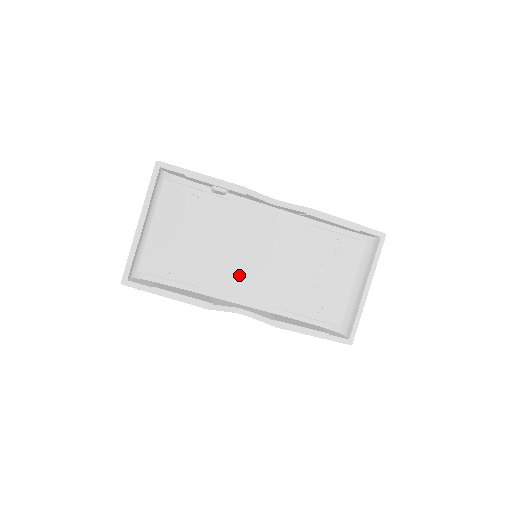
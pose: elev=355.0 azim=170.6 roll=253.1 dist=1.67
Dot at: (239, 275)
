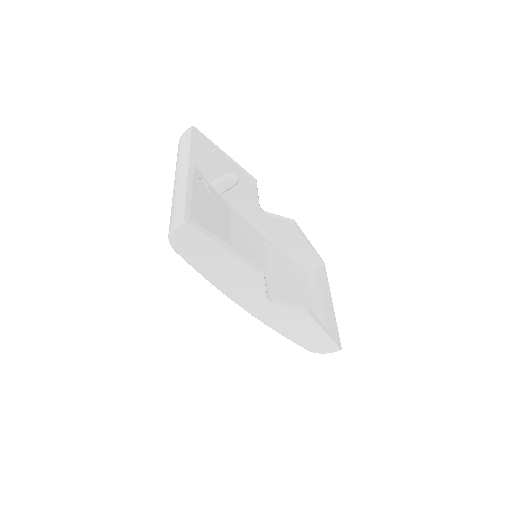
Dot at: occluded
